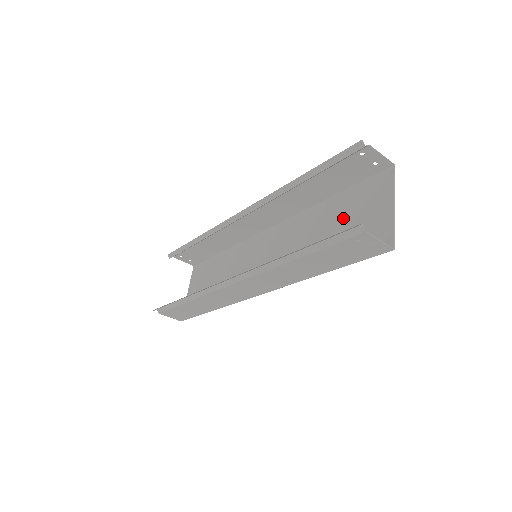
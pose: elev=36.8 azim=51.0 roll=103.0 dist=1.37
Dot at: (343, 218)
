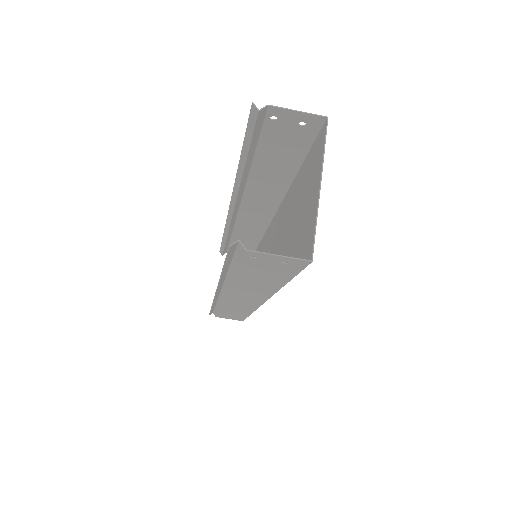
Dot at: (298, 206)
